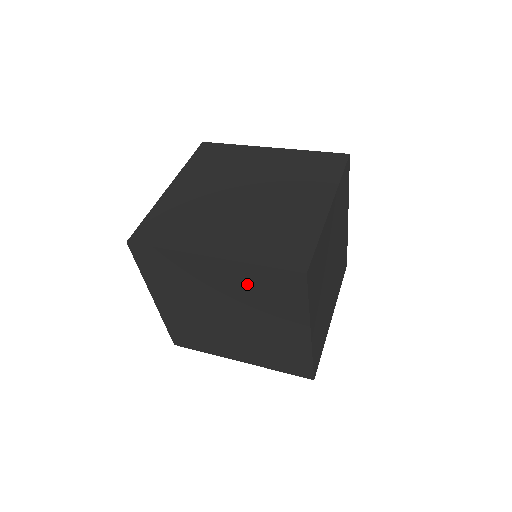
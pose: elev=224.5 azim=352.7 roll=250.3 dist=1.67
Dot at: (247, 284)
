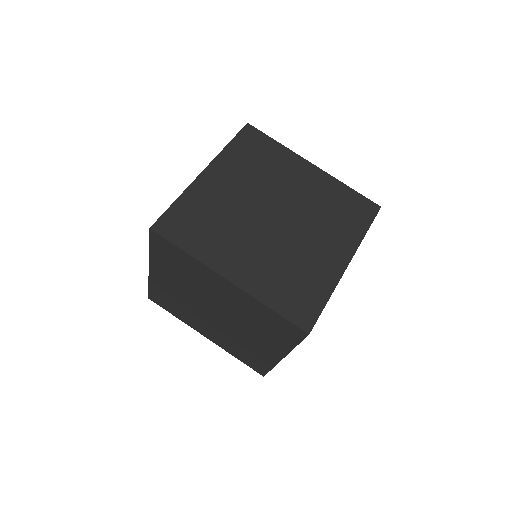
Dot at: (242, 167)
